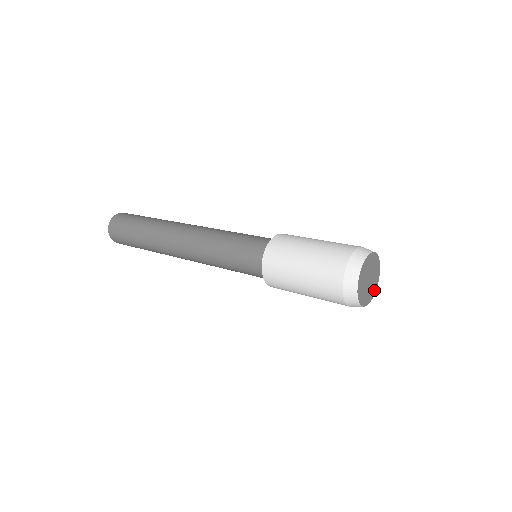
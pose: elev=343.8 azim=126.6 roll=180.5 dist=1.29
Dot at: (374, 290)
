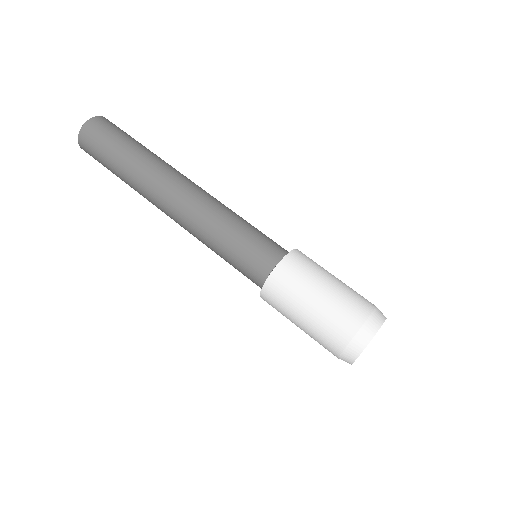
Dot at: occluded
